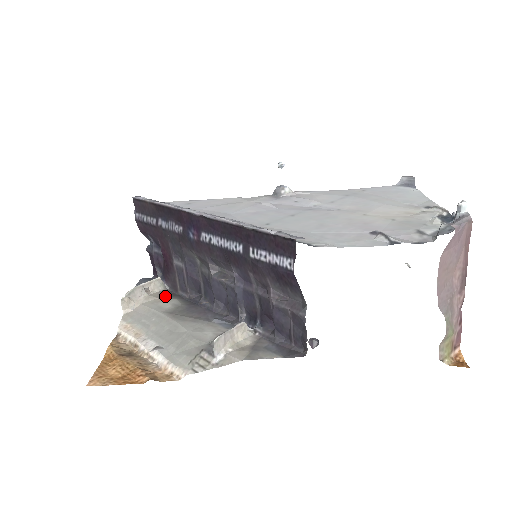
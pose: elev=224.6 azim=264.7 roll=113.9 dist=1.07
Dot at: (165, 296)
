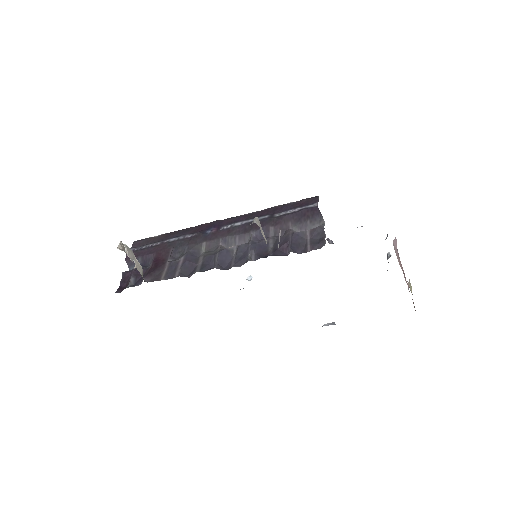
Dot at: occluded
